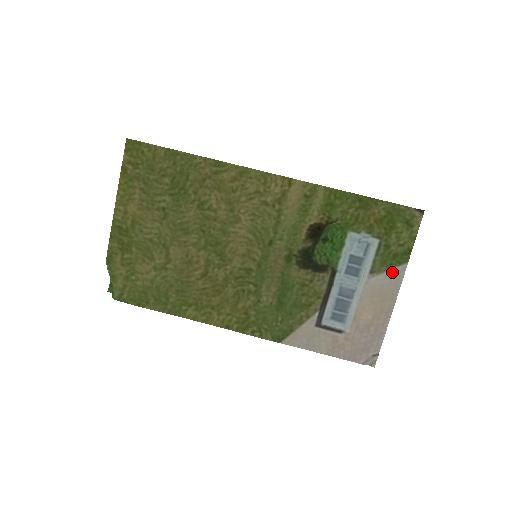
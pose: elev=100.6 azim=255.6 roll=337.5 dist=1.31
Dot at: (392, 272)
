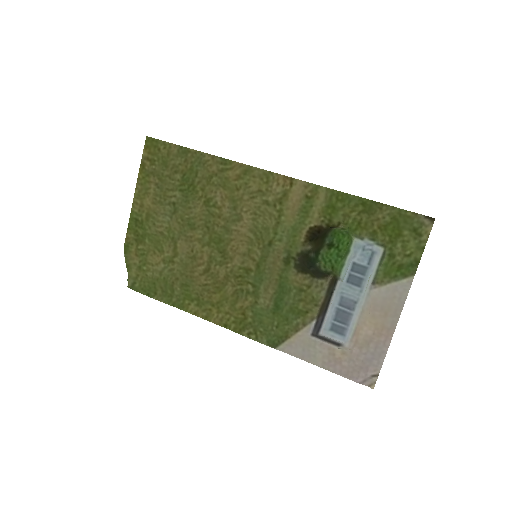
Dot at: (396, 285)
